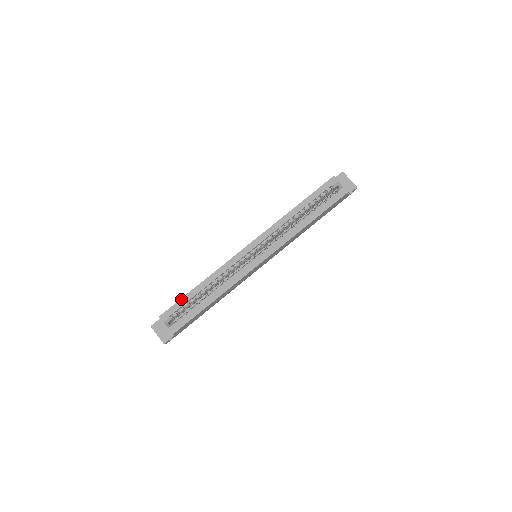
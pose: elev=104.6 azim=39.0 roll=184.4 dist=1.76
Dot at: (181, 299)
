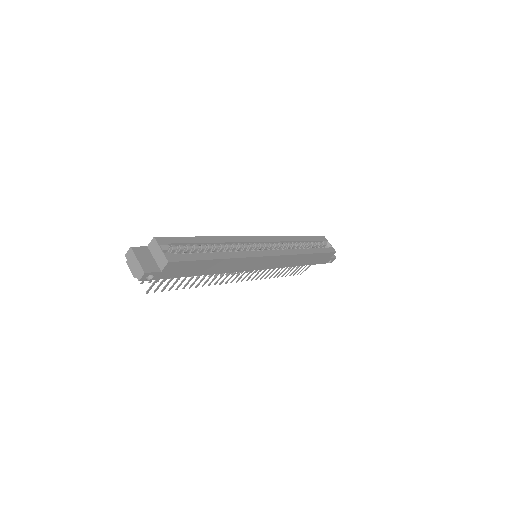
Dot at: (185, 237)
